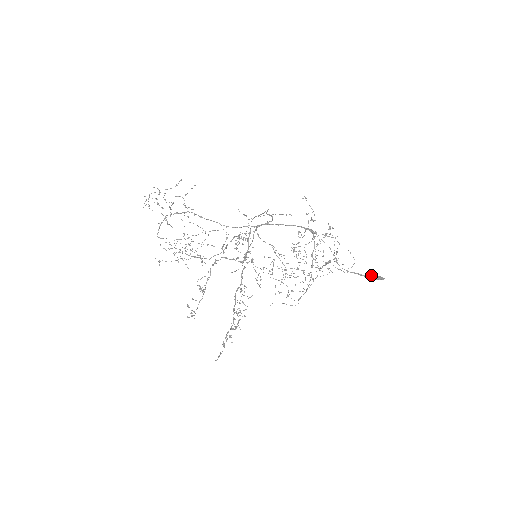
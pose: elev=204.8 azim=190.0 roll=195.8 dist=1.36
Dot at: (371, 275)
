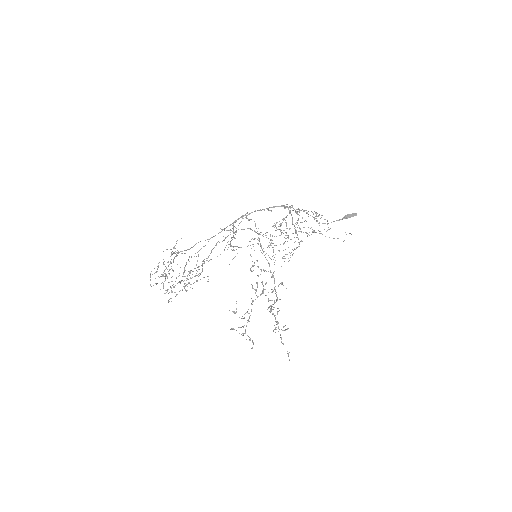
Dot at: (347, 217)
